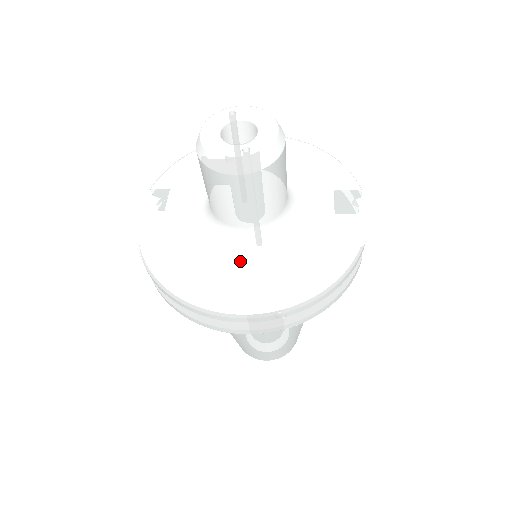
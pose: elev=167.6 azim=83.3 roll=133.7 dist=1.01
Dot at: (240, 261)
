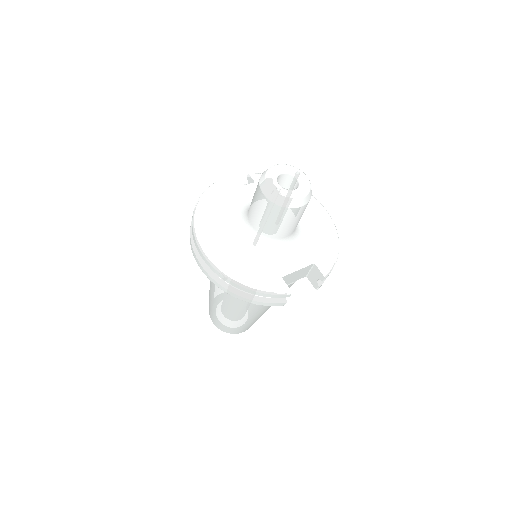
Dot at: (235, 237)
